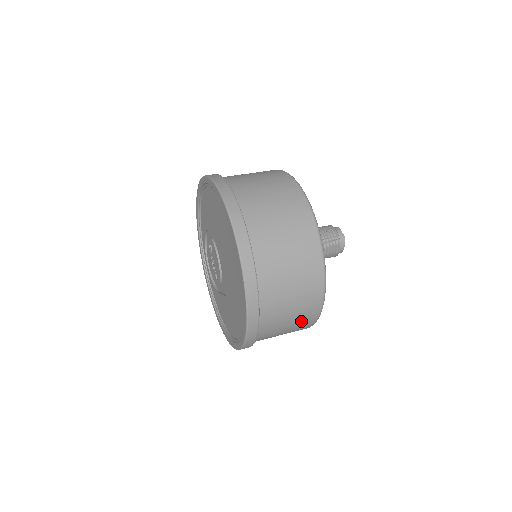
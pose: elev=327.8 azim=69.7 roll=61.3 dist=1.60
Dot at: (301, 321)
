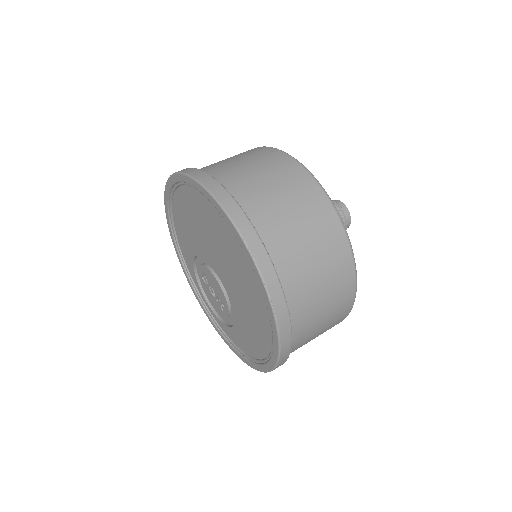
Dot at: (336, 281)
